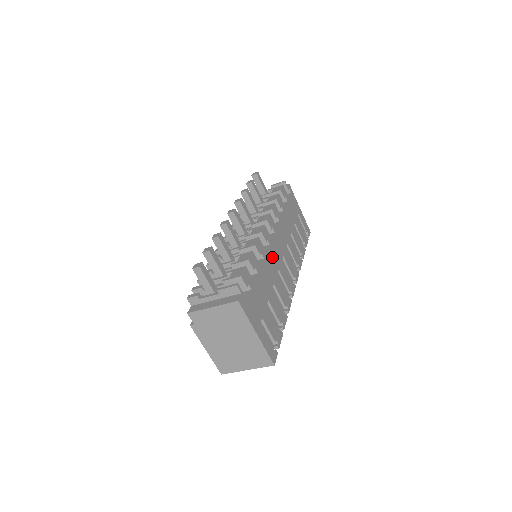
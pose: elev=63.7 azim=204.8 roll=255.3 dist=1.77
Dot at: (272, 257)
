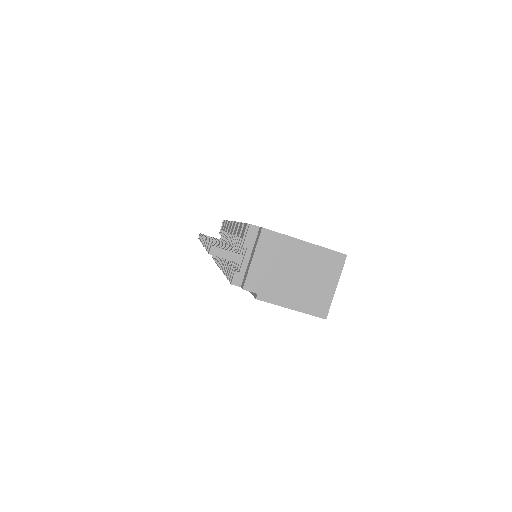
Dot at: occluded
